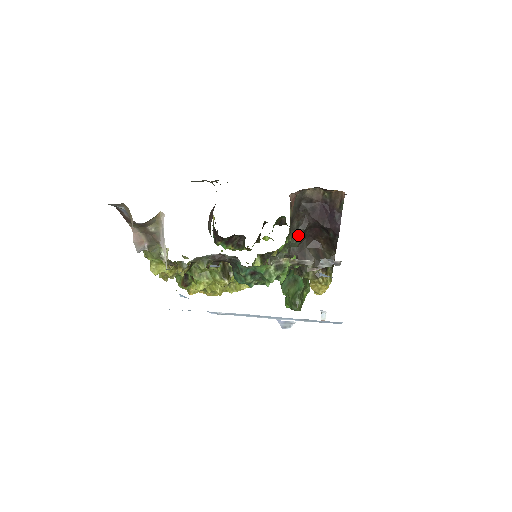
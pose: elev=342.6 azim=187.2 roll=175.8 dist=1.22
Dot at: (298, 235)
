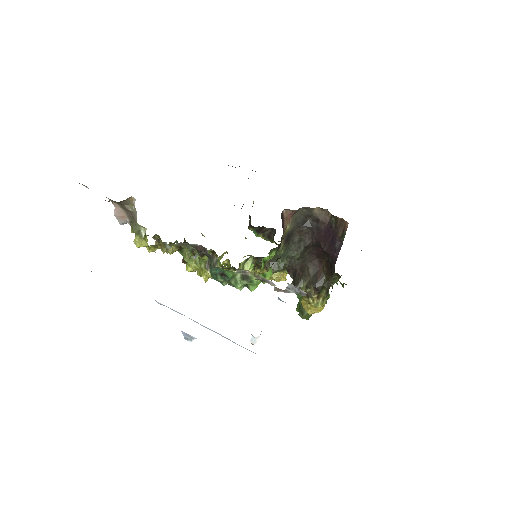
Dot at: (298, 250)
